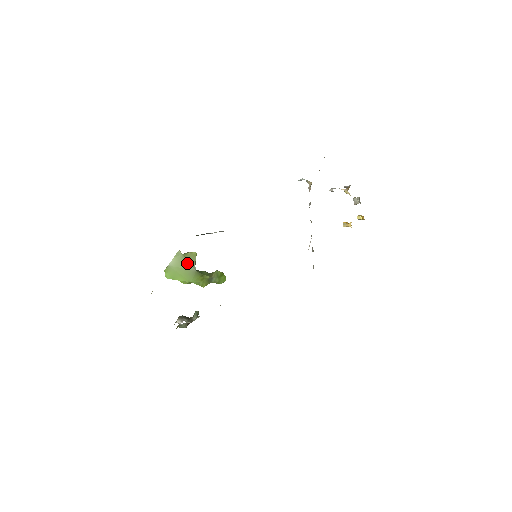
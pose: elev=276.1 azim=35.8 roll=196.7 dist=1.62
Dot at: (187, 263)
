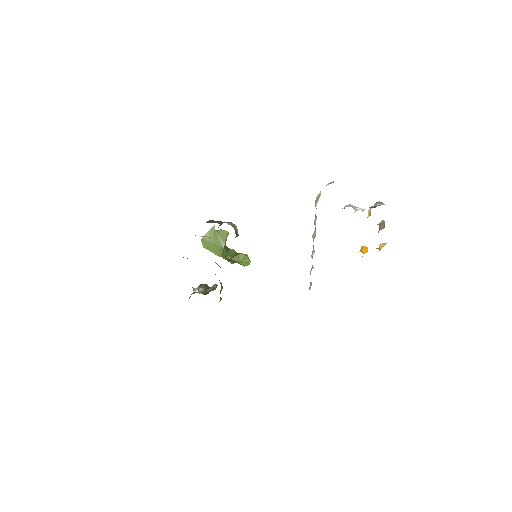
Dot at: (218, 239)
